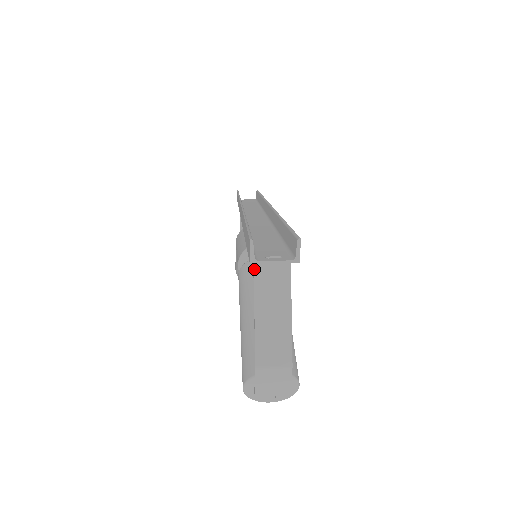
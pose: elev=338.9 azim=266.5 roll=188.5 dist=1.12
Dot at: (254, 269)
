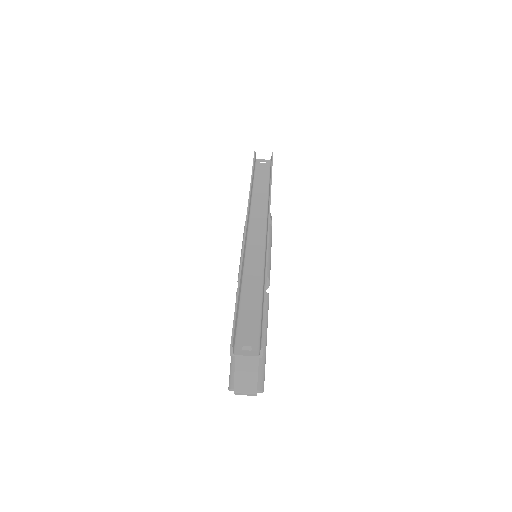
Dot at: occluded
